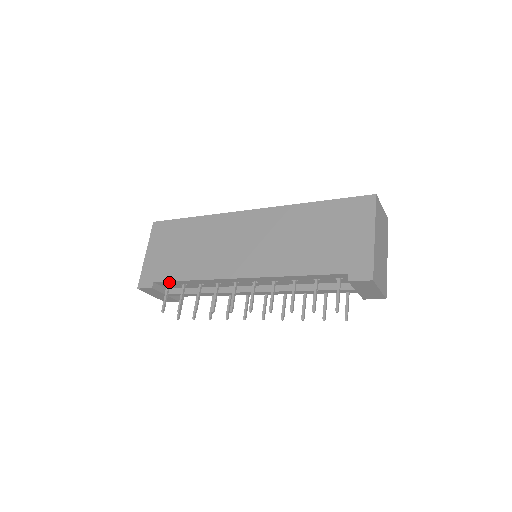
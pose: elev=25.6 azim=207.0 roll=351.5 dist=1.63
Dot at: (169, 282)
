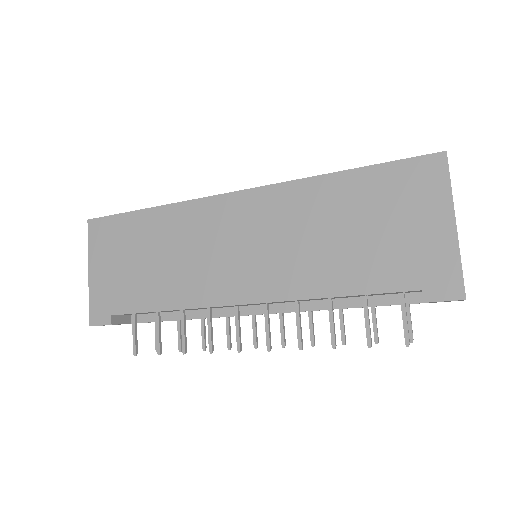
Dot at: (135, 313)
